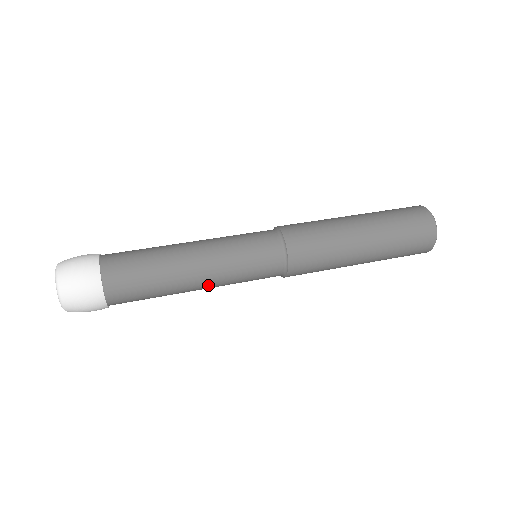
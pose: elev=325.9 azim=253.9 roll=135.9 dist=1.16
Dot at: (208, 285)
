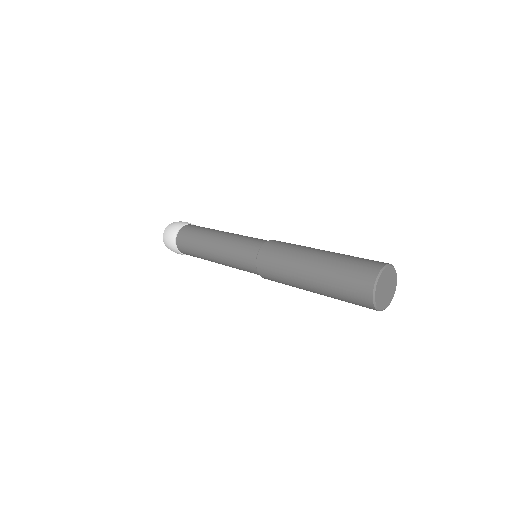
Dot at: (225, 265)
